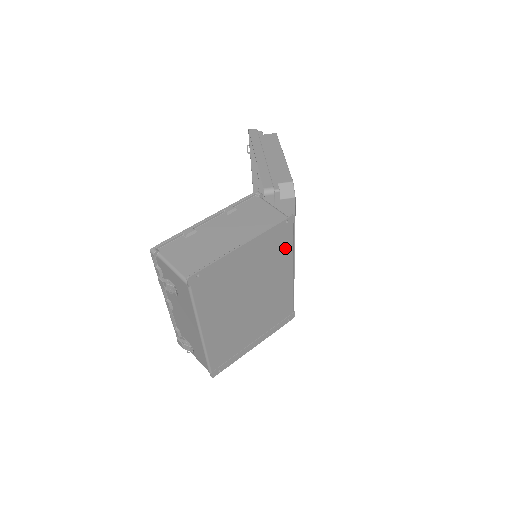
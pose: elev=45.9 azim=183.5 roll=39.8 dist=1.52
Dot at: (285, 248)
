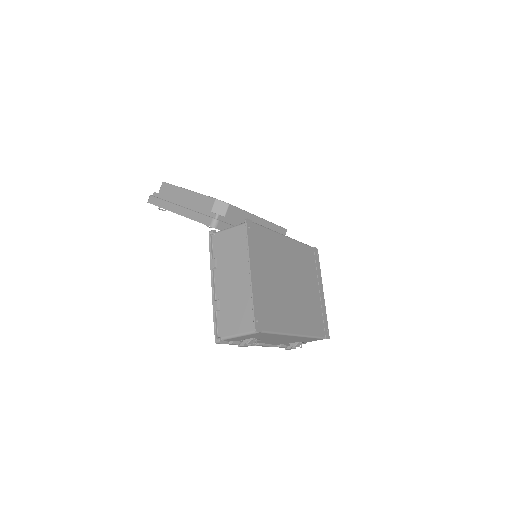
Dot at: (266, 237)
